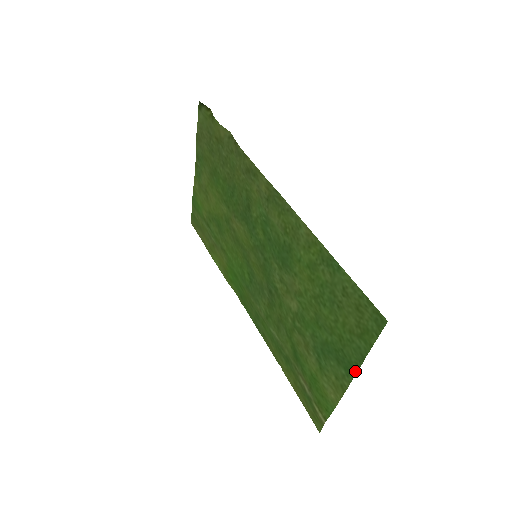
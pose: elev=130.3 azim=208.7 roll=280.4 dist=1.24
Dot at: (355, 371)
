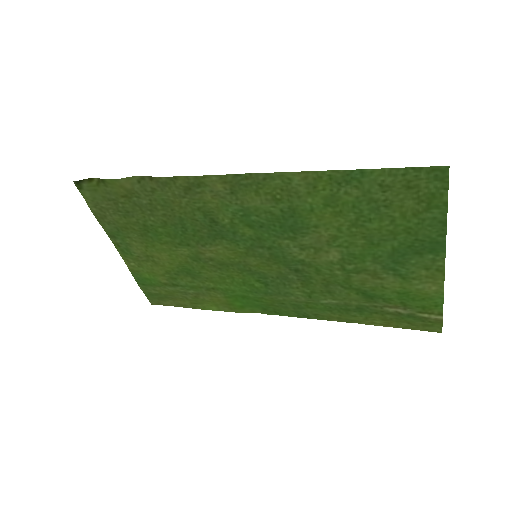
Dot at: (443, 243)
